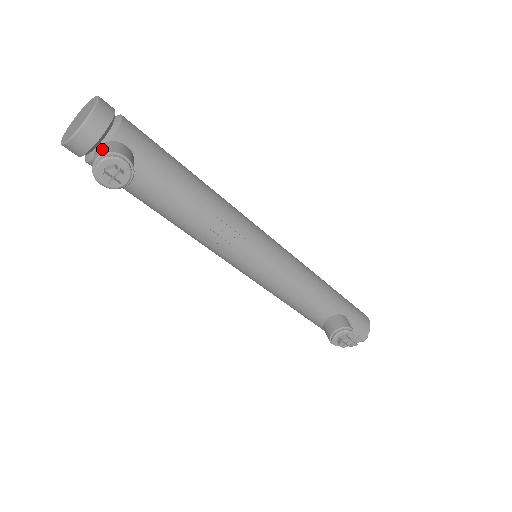
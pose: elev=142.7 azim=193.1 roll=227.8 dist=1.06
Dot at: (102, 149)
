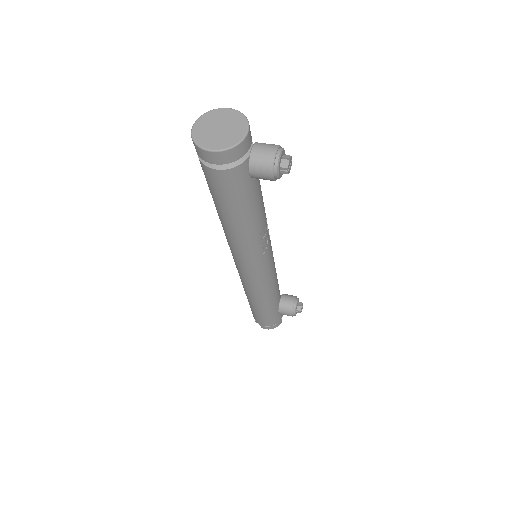
Dot at: (267, 145)
